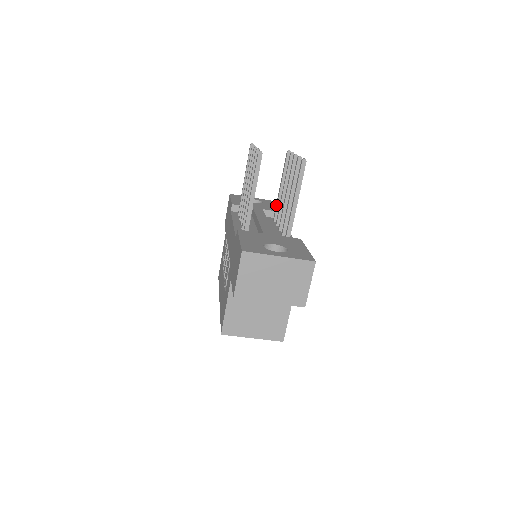
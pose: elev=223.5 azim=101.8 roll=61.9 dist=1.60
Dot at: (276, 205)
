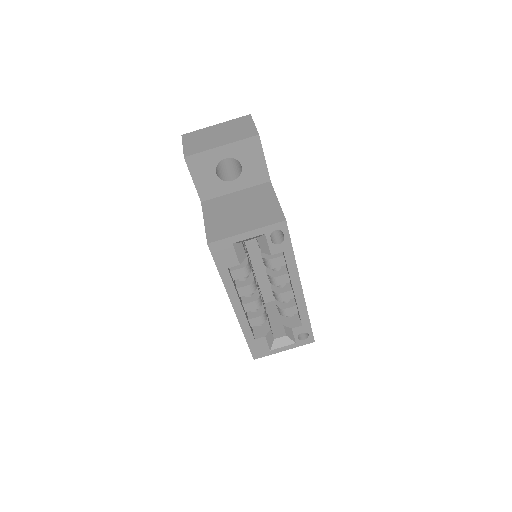
Dot at: occluded
